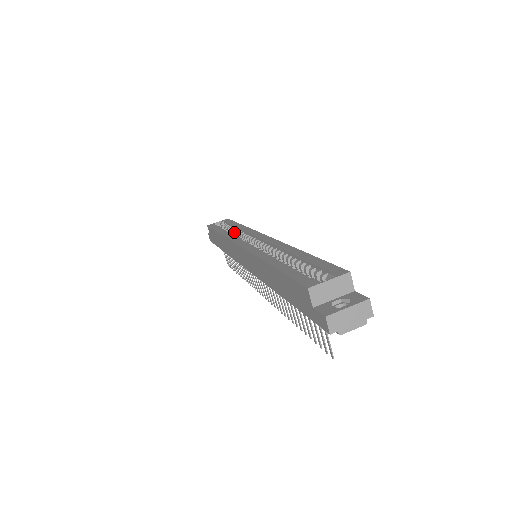
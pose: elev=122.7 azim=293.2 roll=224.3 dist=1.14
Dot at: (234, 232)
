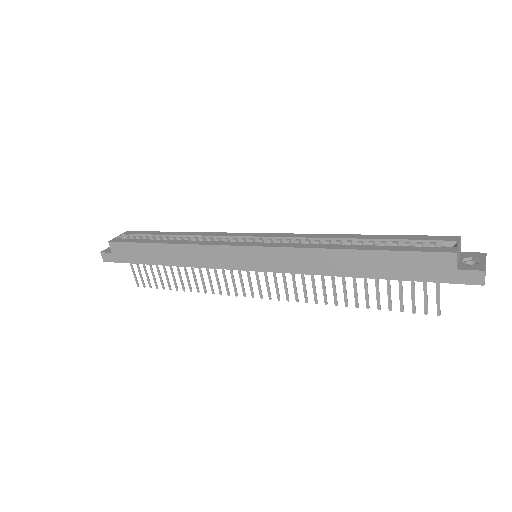
Dot at: occluded
